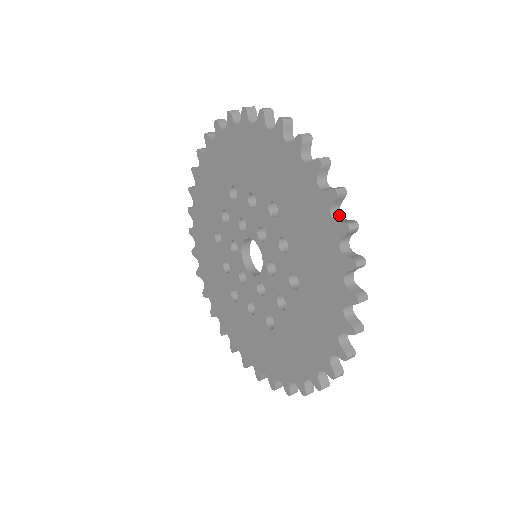
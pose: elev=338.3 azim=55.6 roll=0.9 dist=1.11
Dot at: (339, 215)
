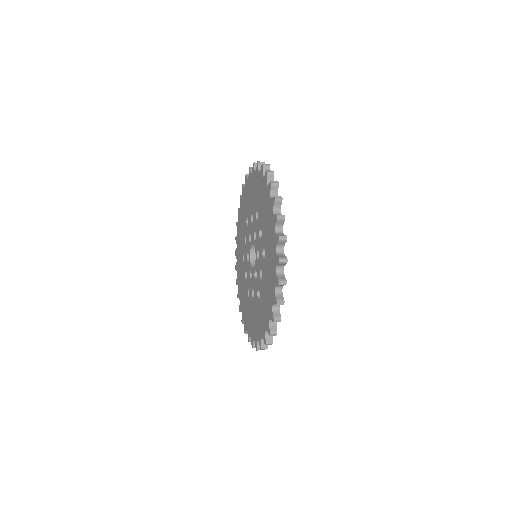
Dot at: occluded
